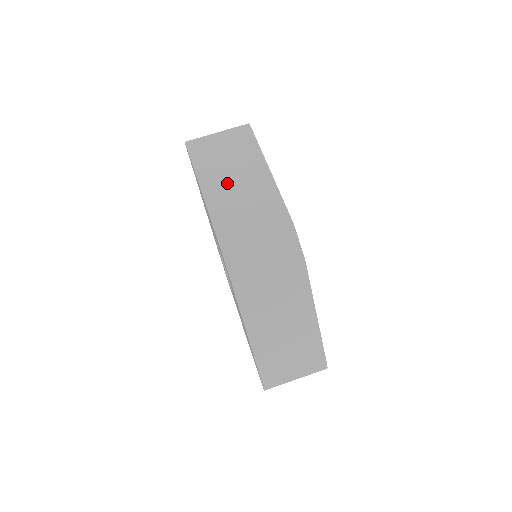
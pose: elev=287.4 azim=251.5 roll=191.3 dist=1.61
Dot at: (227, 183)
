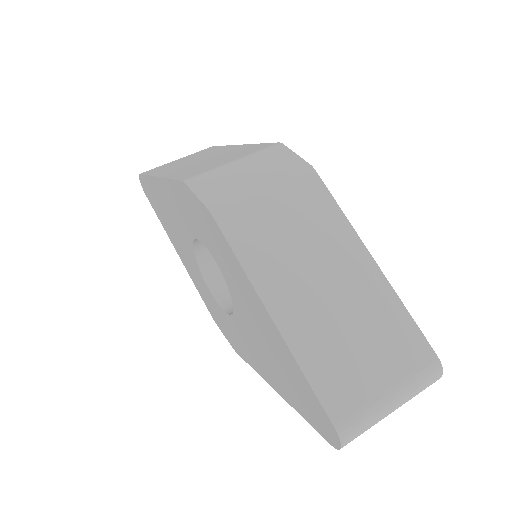
Dot at: (189, 164)
